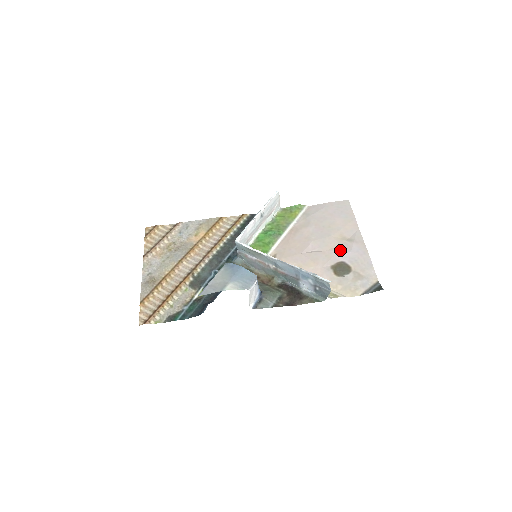
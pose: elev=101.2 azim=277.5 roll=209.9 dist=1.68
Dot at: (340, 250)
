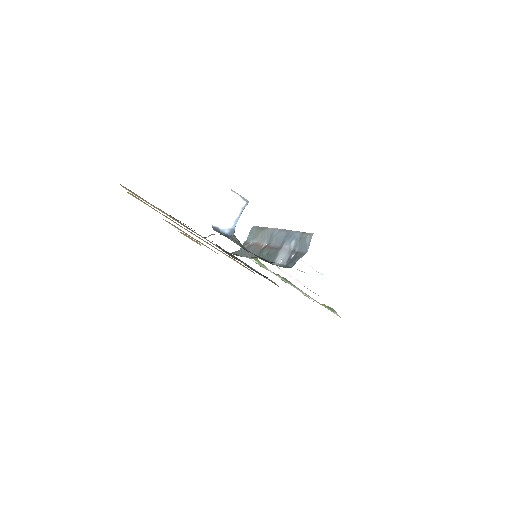
Dot at: occluded
